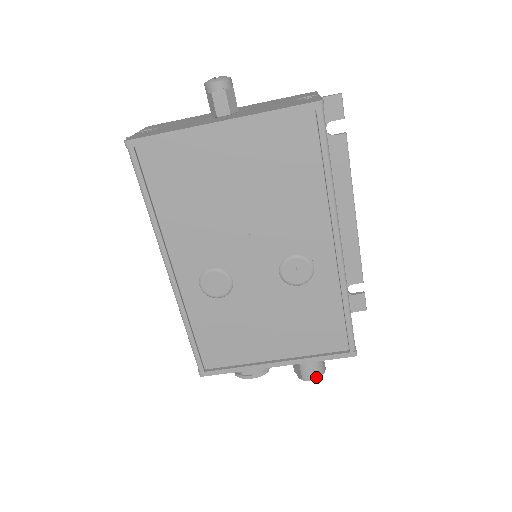
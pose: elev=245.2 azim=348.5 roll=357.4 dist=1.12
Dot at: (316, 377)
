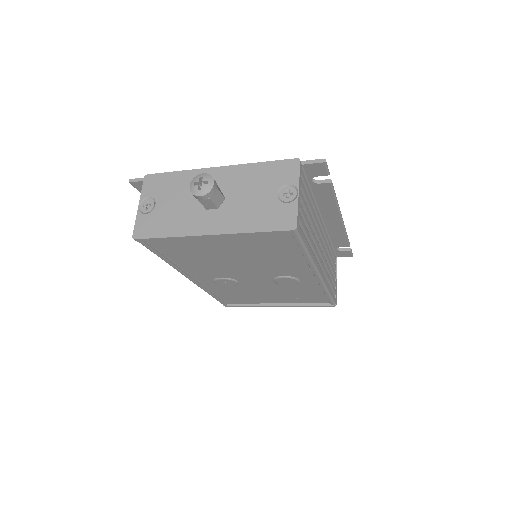
Dot at: occluded
